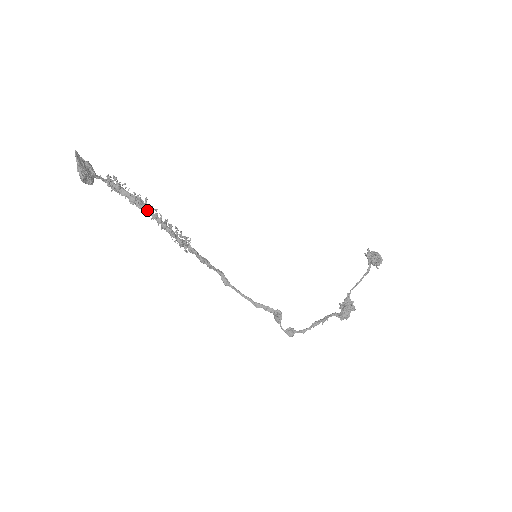
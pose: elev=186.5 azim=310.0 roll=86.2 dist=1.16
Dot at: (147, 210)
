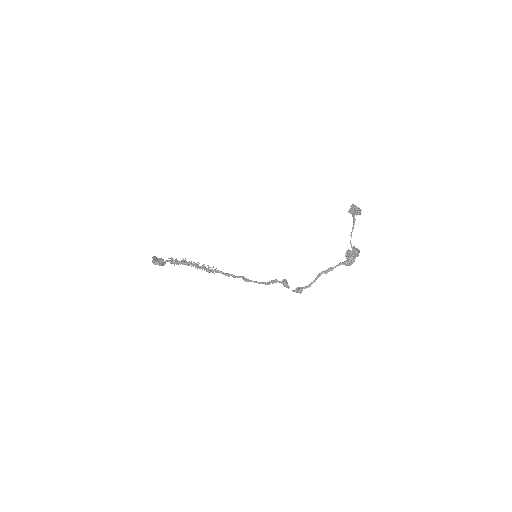
Dot at: (187, 263)
